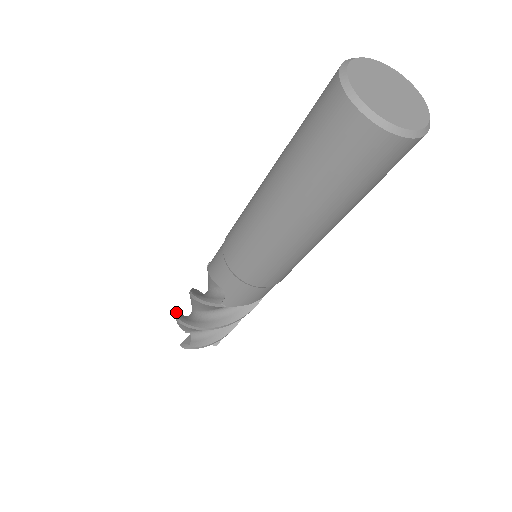
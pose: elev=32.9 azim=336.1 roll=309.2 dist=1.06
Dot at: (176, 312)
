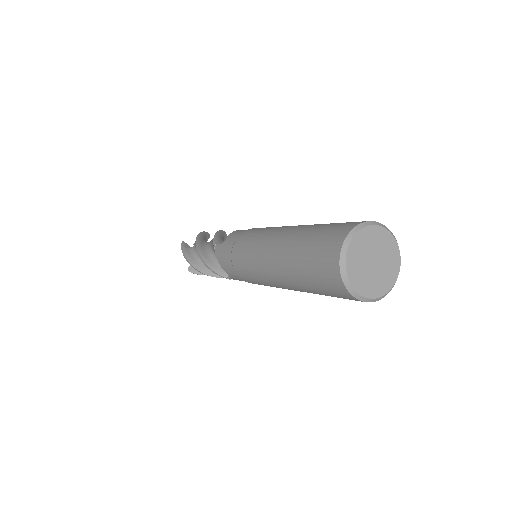
Dot at: (182, 247)
